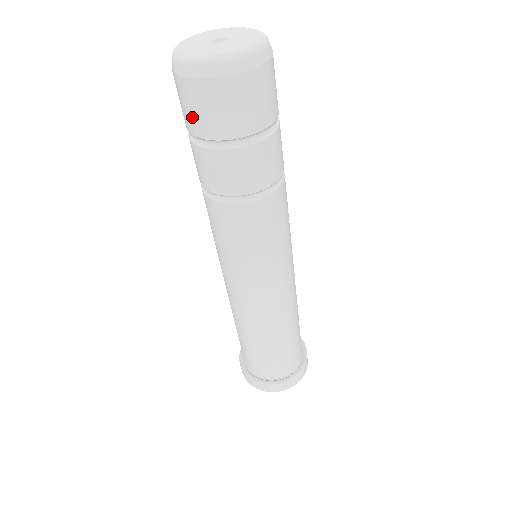
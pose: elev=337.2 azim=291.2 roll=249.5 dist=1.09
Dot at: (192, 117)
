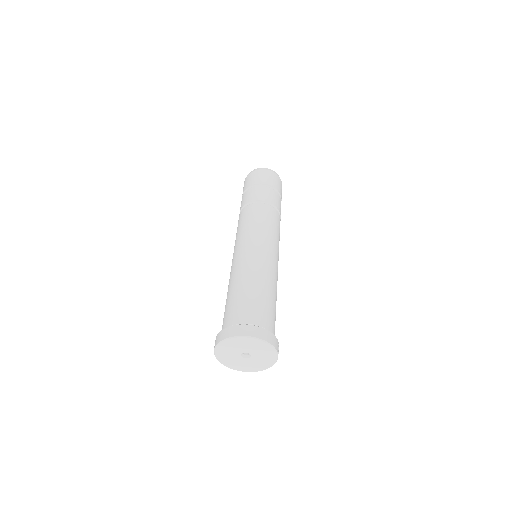
Dot at: (252, 180)
